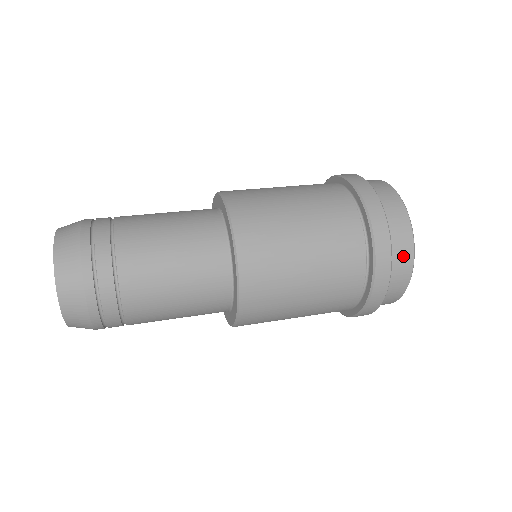
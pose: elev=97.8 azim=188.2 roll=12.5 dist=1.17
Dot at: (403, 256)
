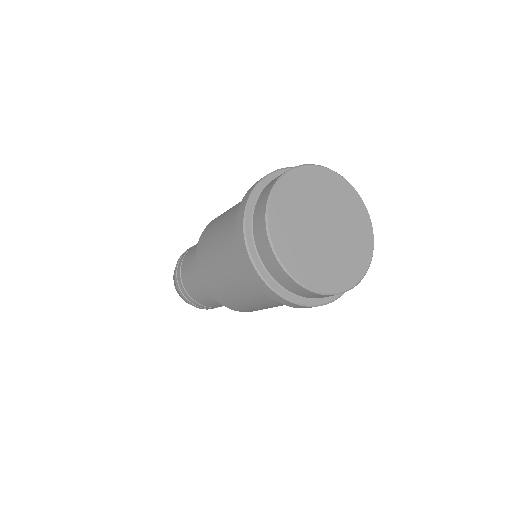
Dot at: (320, 297)
